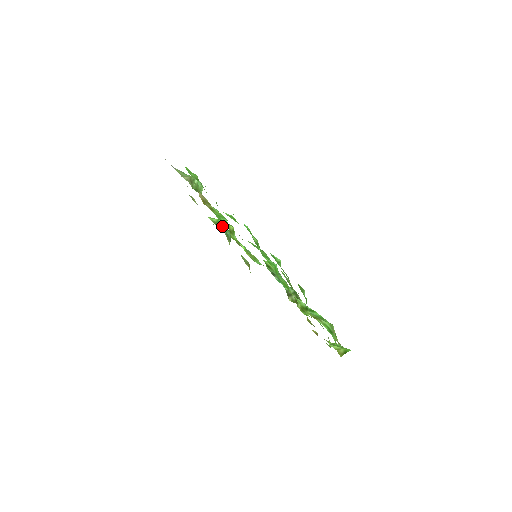
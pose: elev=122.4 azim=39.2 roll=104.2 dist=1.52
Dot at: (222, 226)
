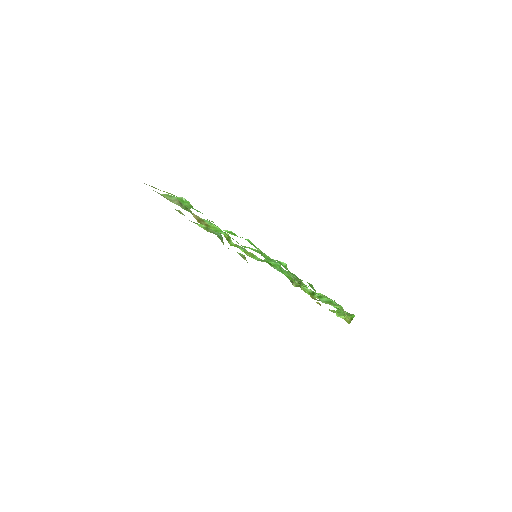
Dot at: occluded
